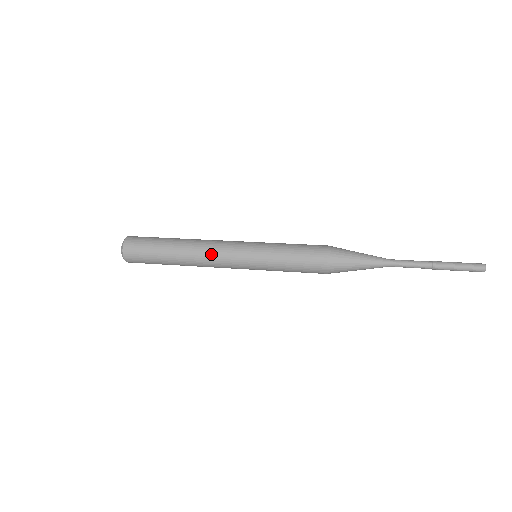
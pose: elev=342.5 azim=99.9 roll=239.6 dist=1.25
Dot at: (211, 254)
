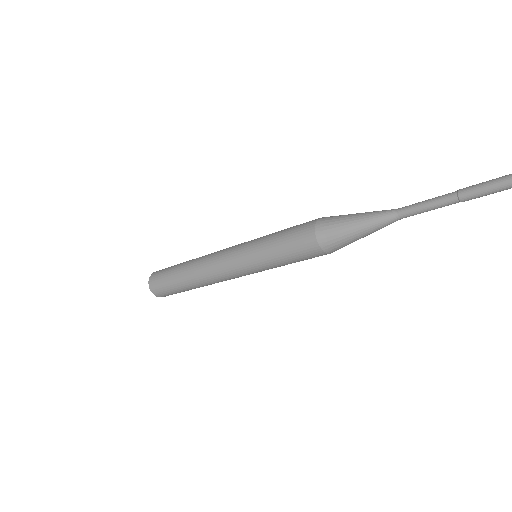
Dot at: (210, 261)
